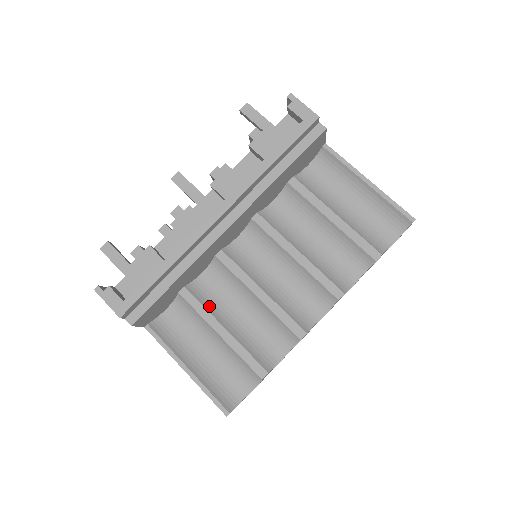
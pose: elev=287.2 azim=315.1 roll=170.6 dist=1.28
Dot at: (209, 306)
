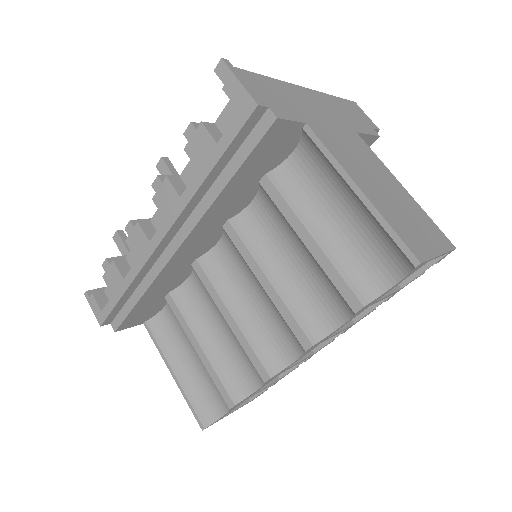
Dot at: (190, 317)
